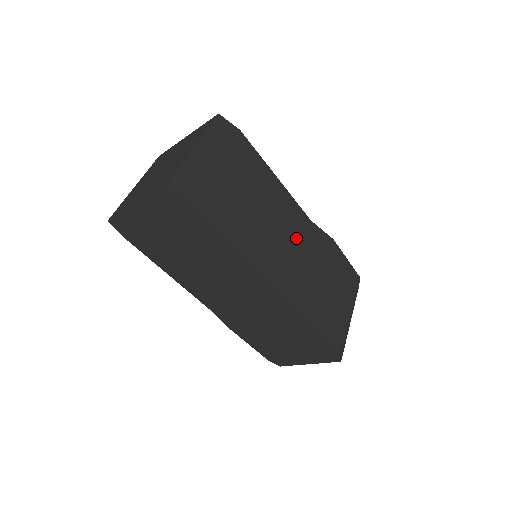
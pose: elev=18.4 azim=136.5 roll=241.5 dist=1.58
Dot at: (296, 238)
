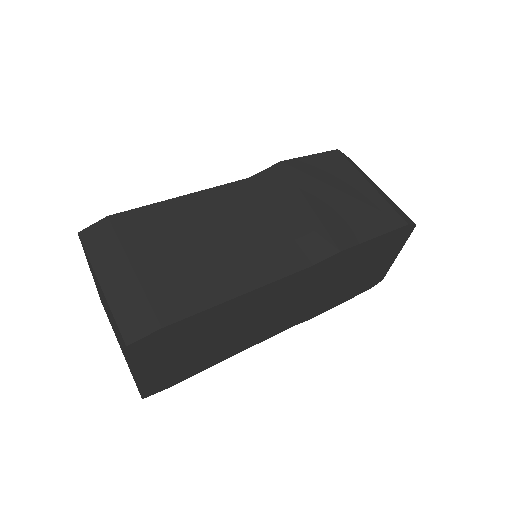
Dot at: (258, 209)
